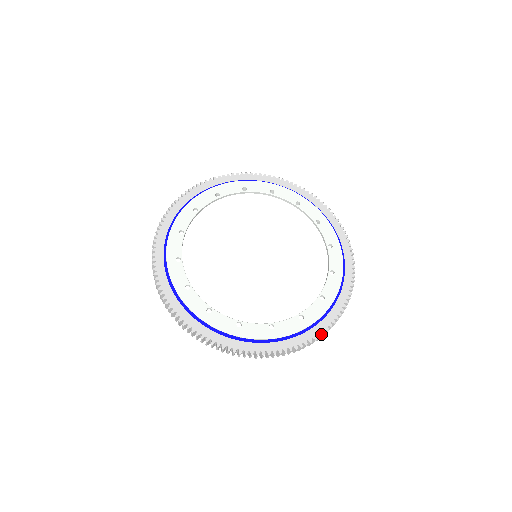
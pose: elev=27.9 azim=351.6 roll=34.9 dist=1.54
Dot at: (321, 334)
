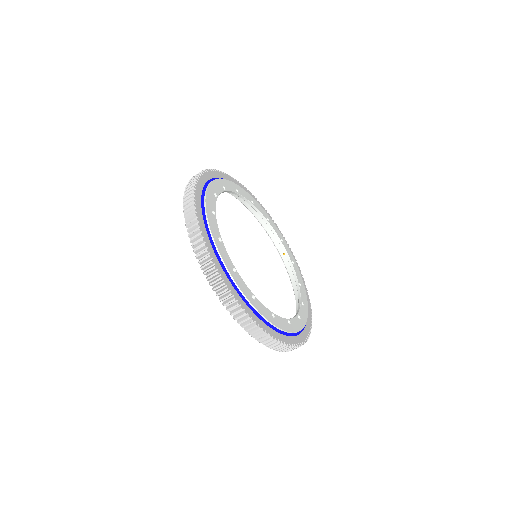
Dot at: occluded
